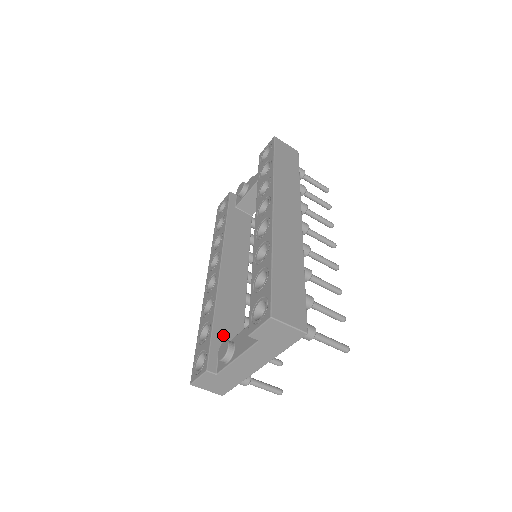
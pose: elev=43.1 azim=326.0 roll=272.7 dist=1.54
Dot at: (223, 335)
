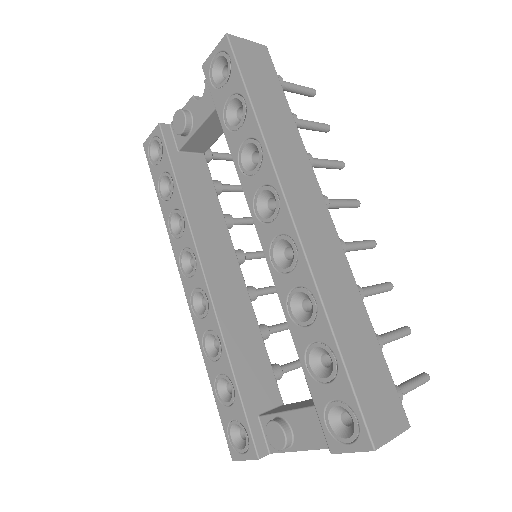
Dot at: (253, 390)
